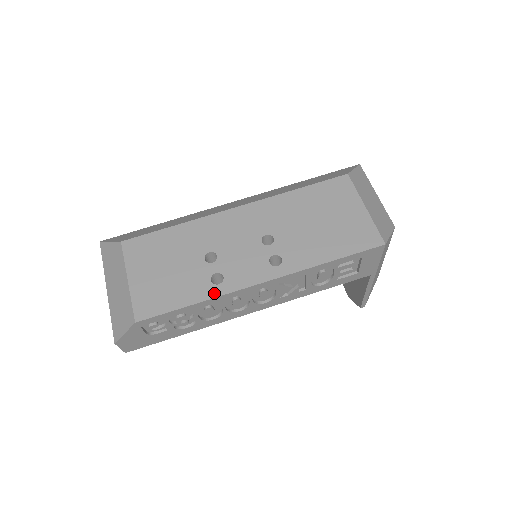
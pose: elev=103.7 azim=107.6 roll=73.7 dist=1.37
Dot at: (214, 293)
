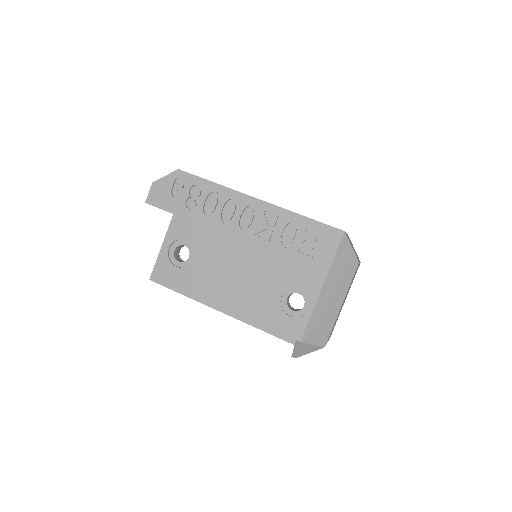
Dot at: occluded
